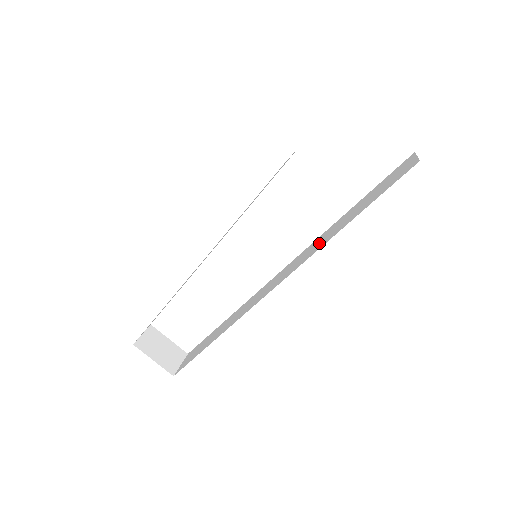
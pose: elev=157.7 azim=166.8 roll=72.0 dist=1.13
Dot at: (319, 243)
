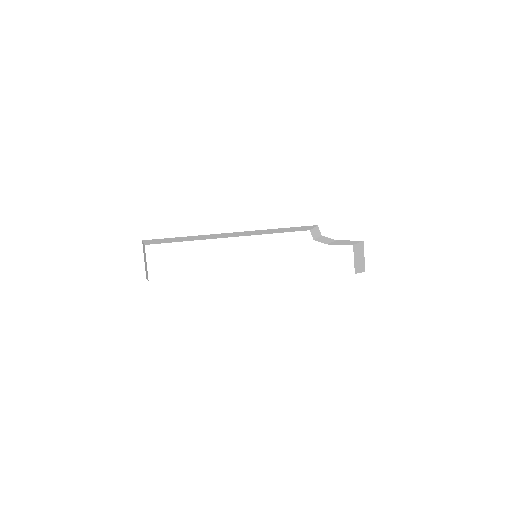
Dot at: occluded
